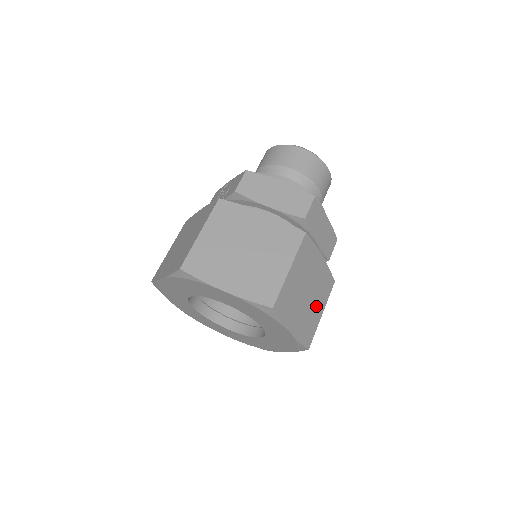
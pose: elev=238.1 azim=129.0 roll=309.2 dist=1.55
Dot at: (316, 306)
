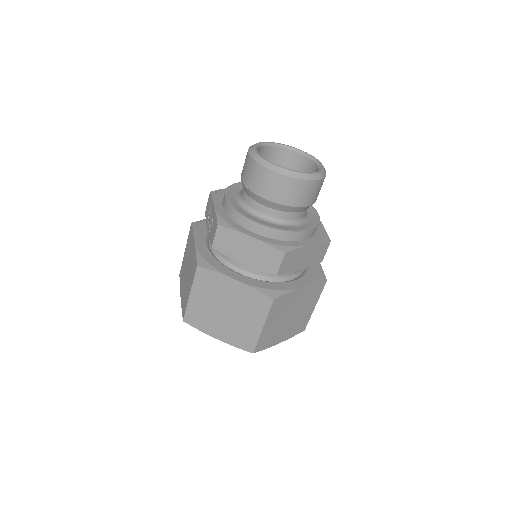
Dot at: (305, 310)
